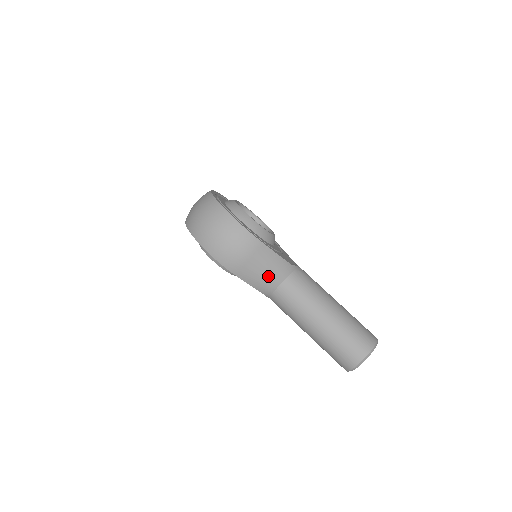
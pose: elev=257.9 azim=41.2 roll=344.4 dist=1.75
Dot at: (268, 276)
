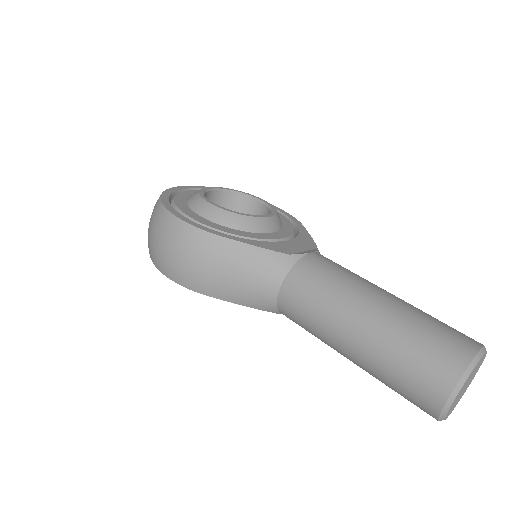
Dot at: (253, 284)
